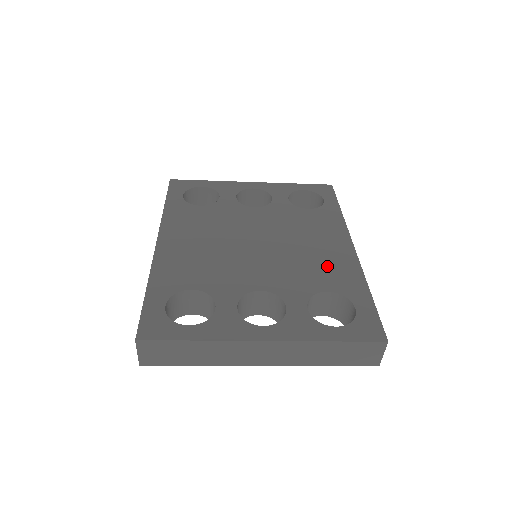
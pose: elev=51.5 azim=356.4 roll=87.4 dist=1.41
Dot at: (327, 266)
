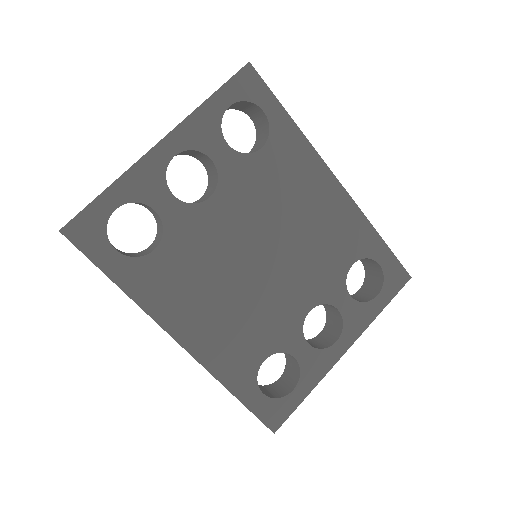
Dot at: (335, 233)
